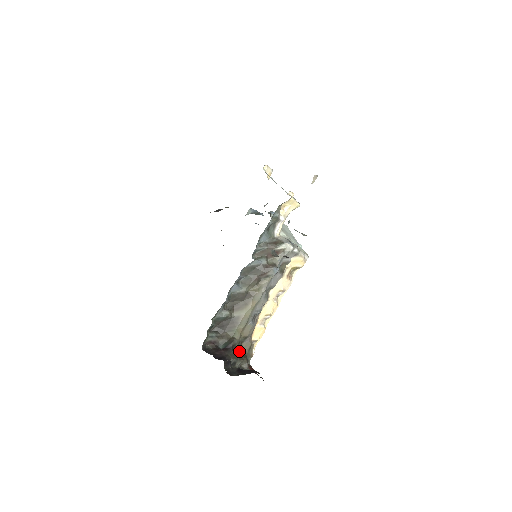
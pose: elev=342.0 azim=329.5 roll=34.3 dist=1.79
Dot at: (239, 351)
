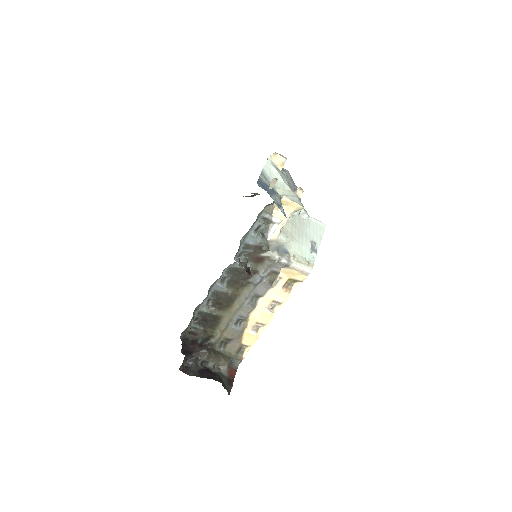
Dot at: (221, 351)
